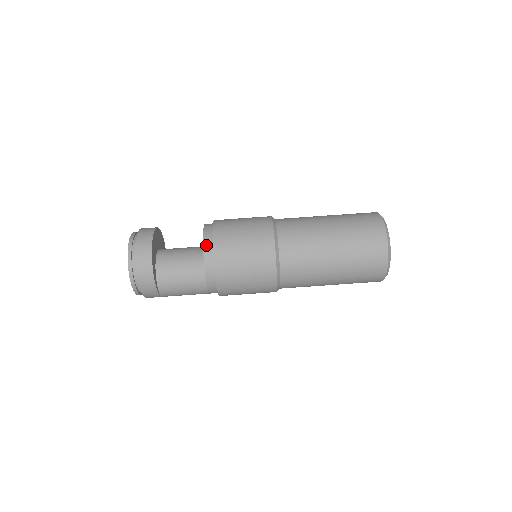
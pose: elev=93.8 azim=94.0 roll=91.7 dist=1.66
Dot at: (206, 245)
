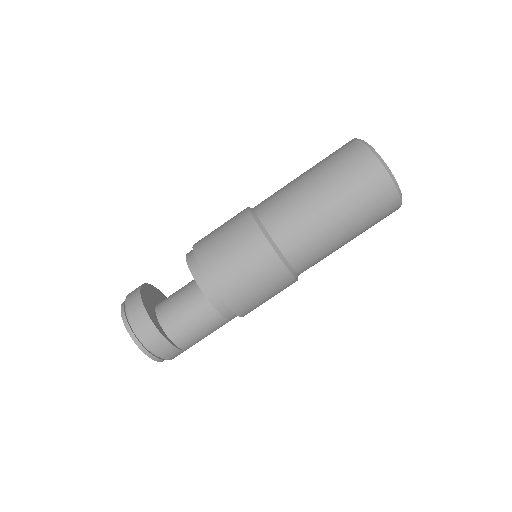
Dot at: (194, 272)
